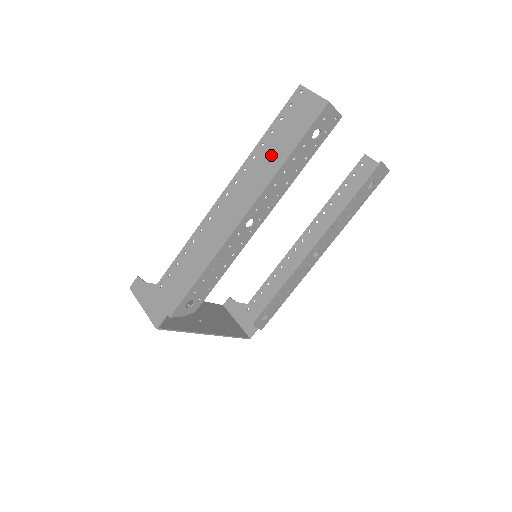
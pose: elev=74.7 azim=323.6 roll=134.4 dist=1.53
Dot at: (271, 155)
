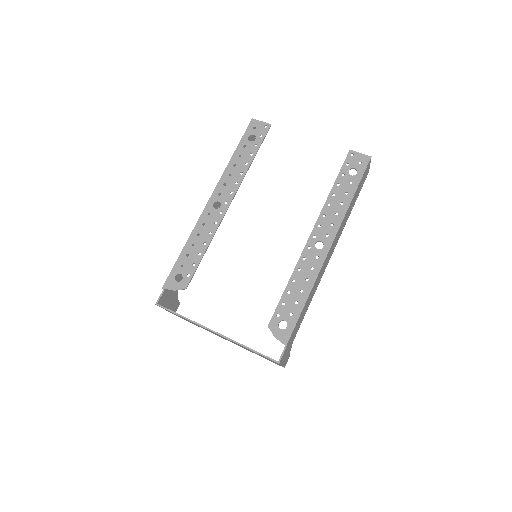
Dot at: occluded
